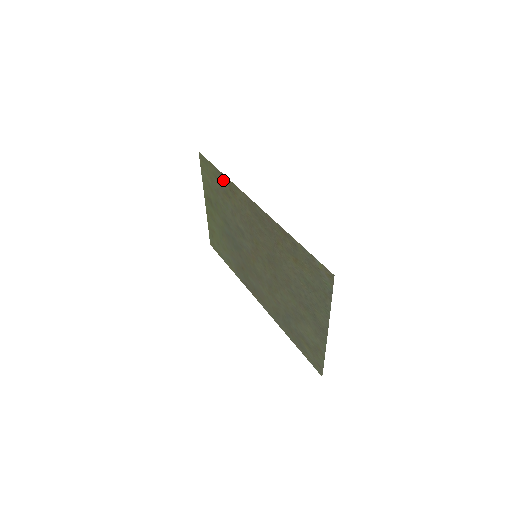
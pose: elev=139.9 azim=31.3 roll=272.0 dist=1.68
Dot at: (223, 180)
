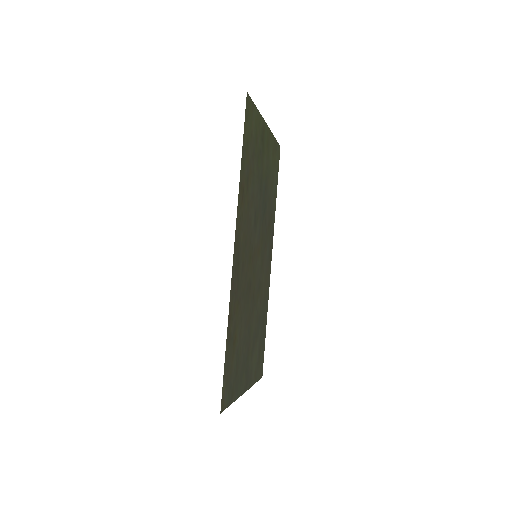
Dot at: (243, 169)
